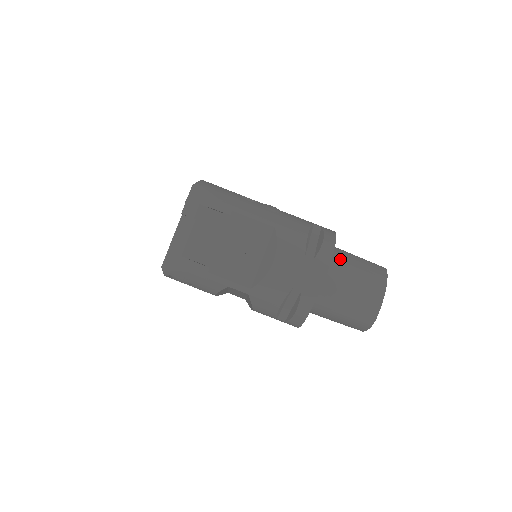
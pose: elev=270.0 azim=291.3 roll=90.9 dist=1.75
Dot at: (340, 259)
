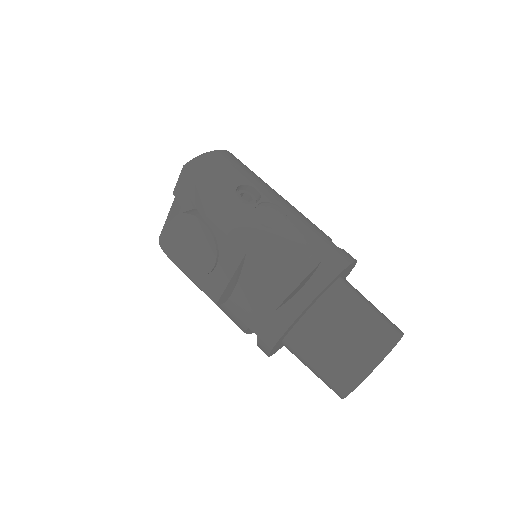
Dot at: (330, 311)
